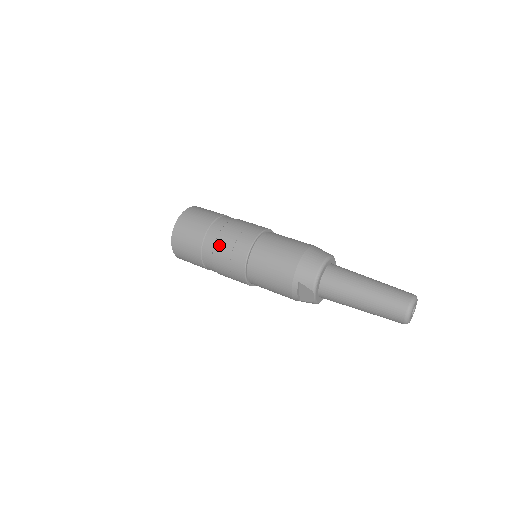
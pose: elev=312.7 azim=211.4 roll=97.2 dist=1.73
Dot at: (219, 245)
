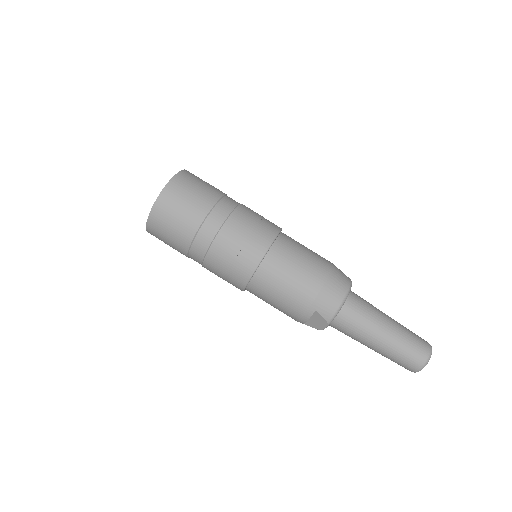
Dot at: (221, 241)
